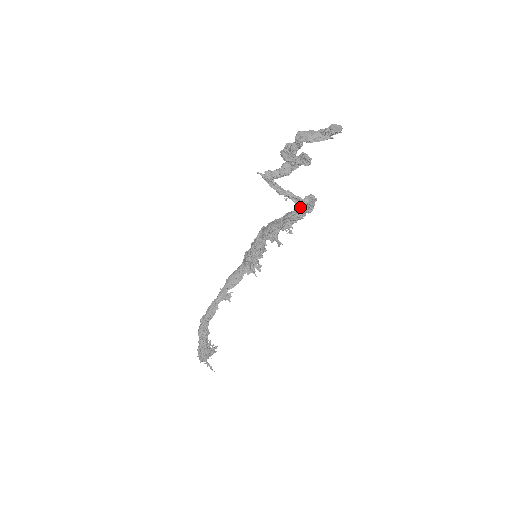
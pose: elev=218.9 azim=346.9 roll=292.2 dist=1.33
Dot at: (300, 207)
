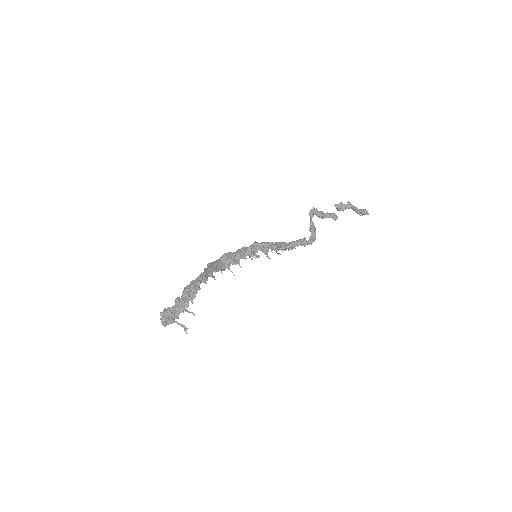
Dot at: (298, 242)
